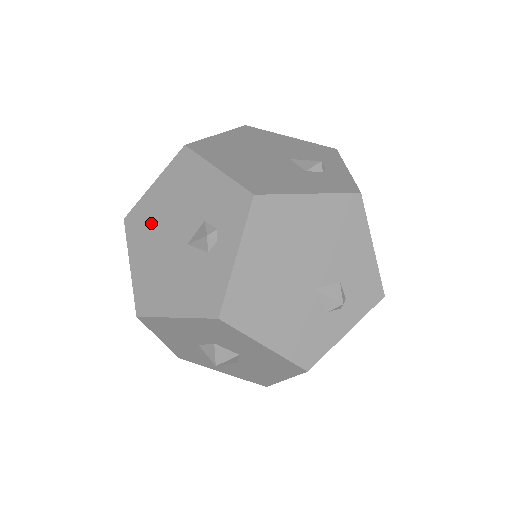
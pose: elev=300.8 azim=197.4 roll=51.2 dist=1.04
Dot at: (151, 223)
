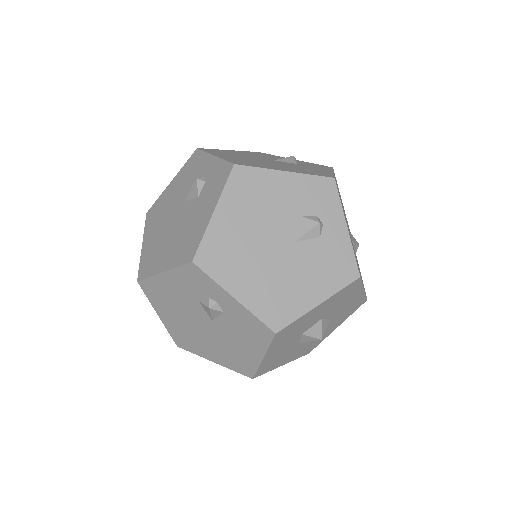
Dot at: (237, 246)
